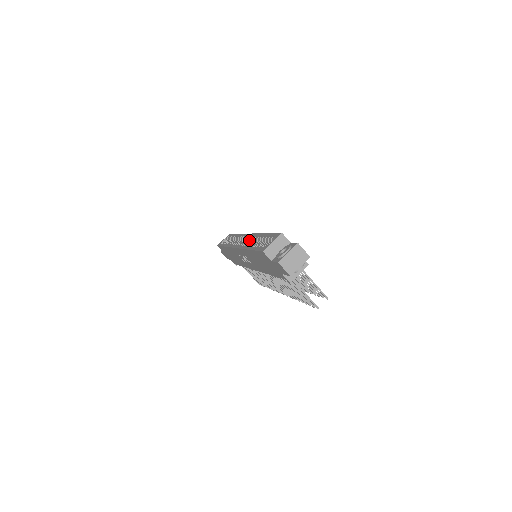
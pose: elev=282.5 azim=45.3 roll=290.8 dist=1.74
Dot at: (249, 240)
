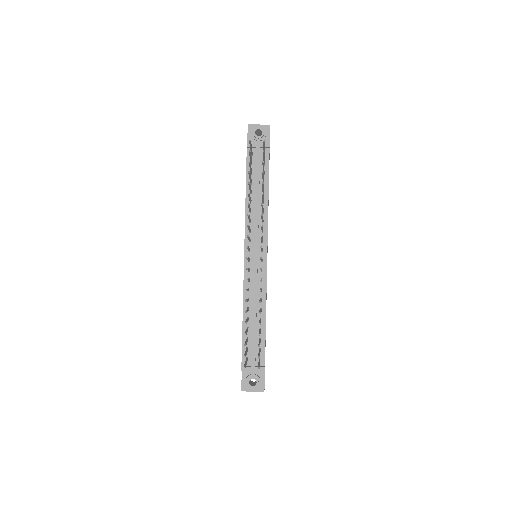
Dot at: occluded
